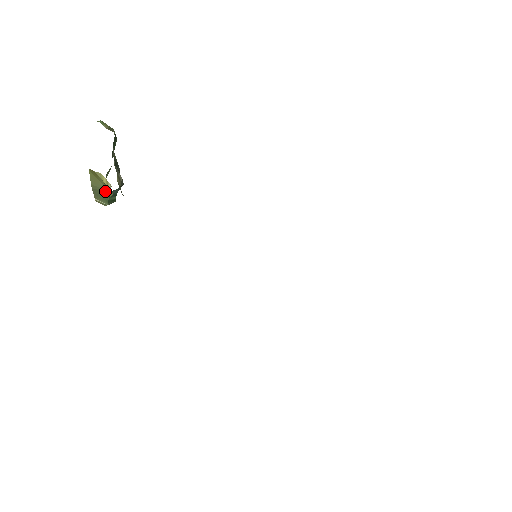
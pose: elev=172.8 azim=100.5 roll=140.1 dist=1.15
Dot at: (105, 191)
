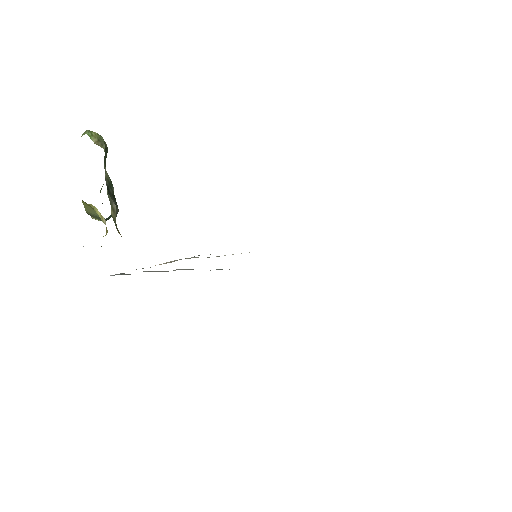
Dot at: occluded
